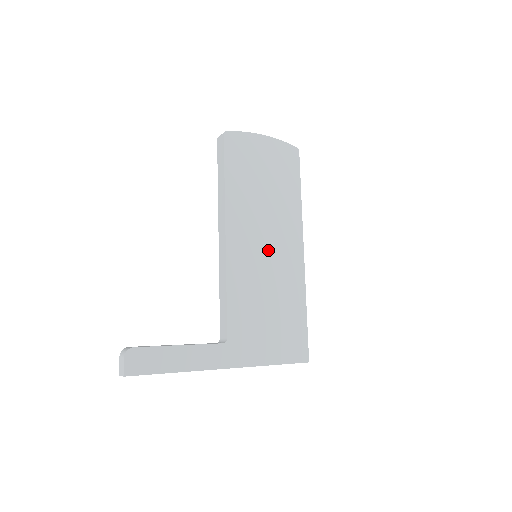
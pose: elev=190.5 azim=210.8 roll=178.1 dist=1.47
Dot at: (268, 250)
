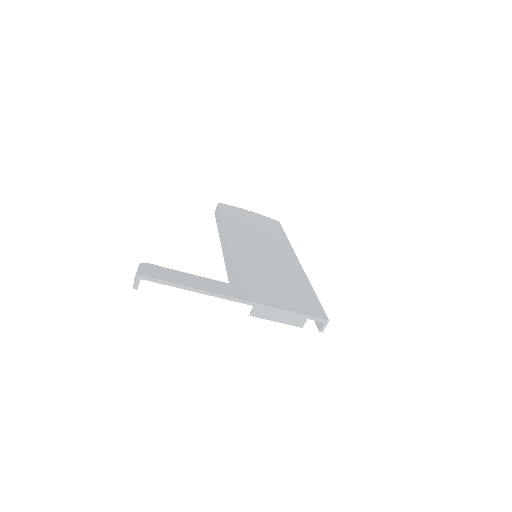
Dot at: (266, 253)
